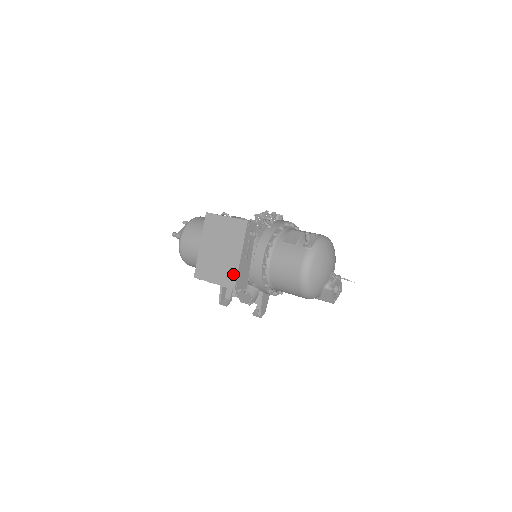
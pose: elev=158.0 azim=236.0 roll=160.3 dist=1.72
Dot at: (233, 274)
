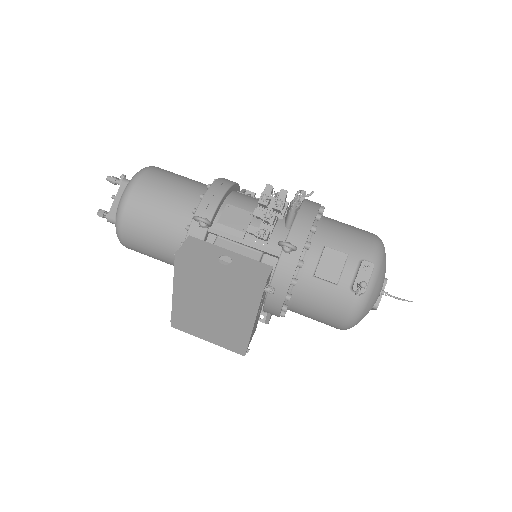
Dot at: (241, 341)
